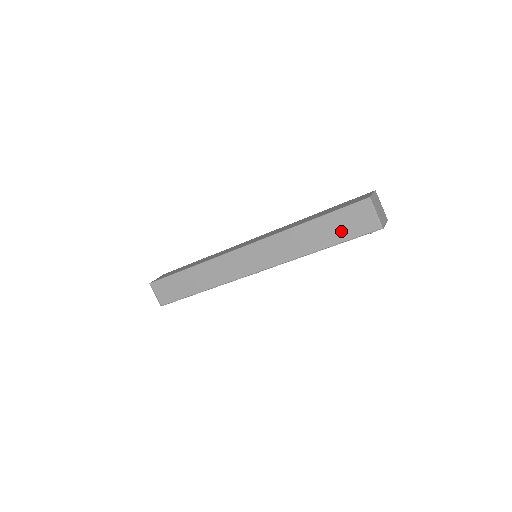
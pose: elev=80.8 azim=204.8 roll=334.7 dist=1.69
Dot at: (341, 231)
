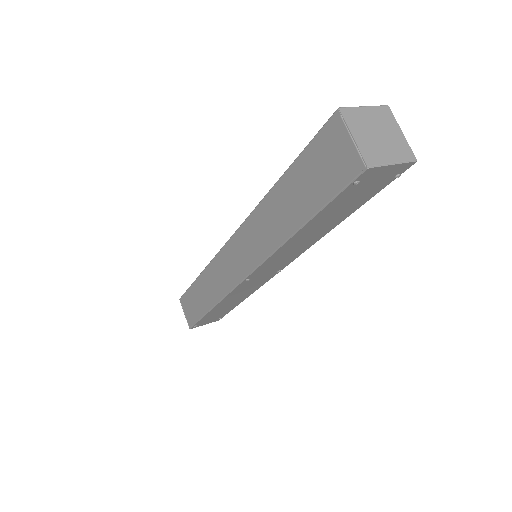
Dot at: (313, 189)
